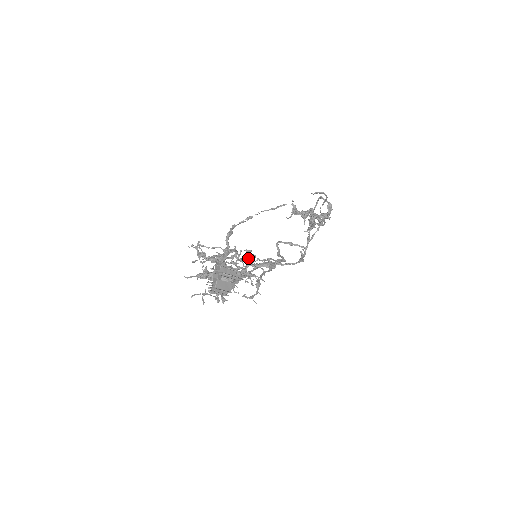
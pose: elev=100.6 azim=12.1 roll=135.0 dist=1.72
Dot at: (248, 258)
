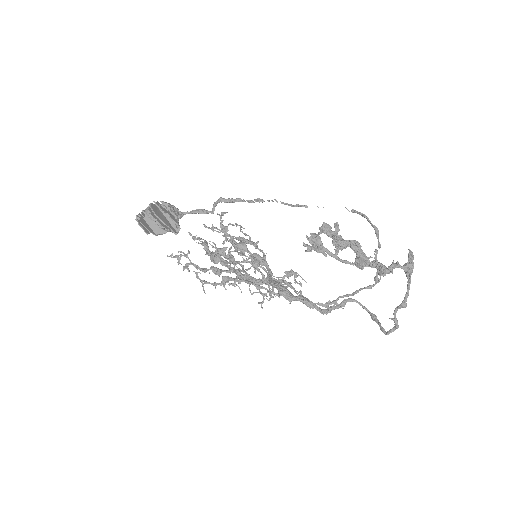
Dot at: occluded
